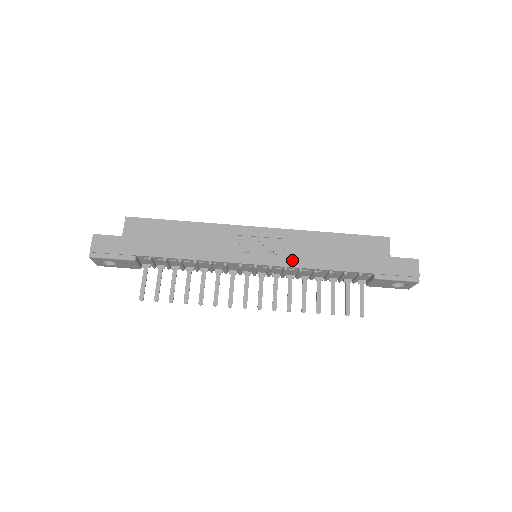
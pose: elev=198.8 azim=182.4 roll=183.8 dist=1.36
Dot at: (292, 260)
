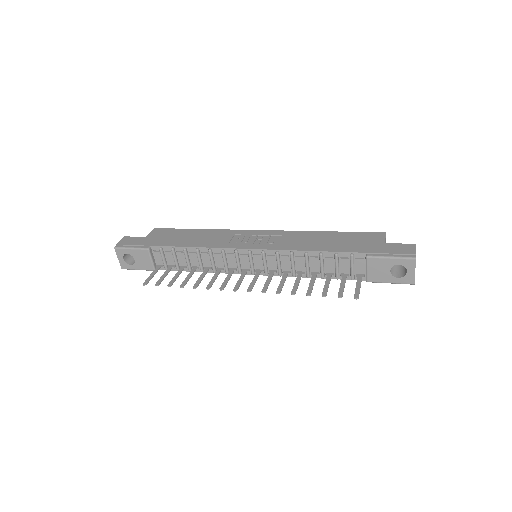
Dot at: (284, 246)
